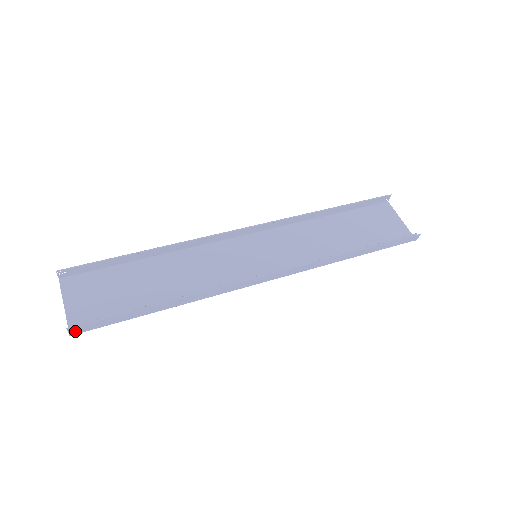
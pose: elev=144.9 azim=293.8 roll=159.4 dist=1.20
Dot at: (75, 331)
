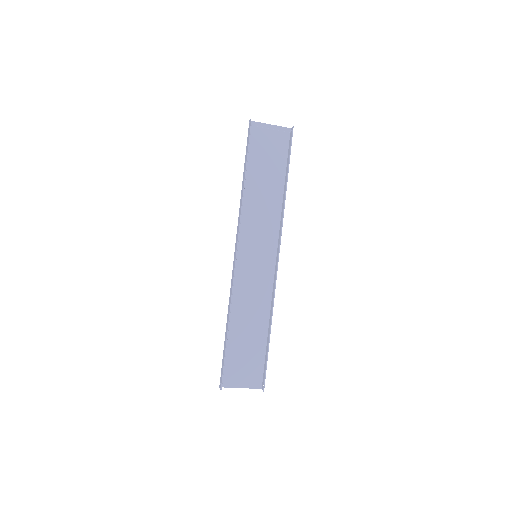
Dot at: (263, 386)
